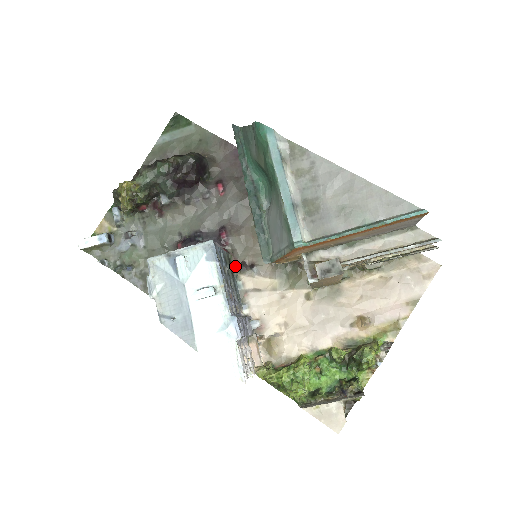
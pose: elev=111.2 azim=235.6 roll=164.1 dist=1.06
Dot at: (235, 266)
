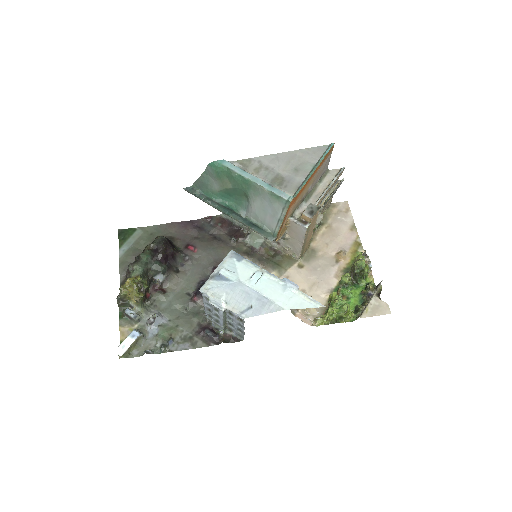
Dot at: occluded
